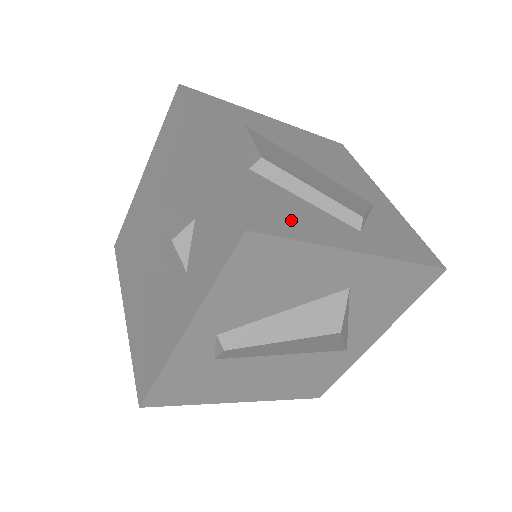
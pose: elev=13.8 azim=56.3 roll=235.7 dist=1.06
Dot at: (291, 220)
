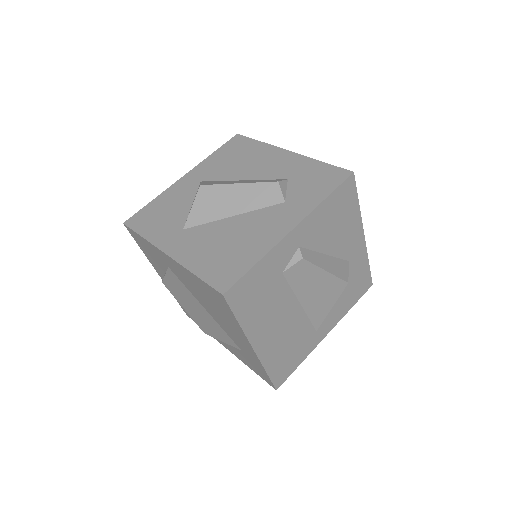
Dot at: occluded
